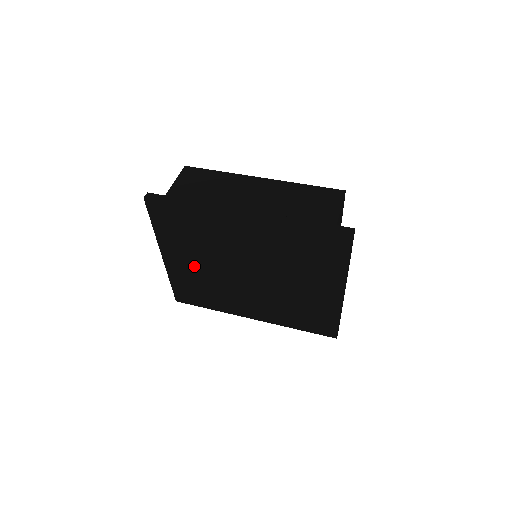
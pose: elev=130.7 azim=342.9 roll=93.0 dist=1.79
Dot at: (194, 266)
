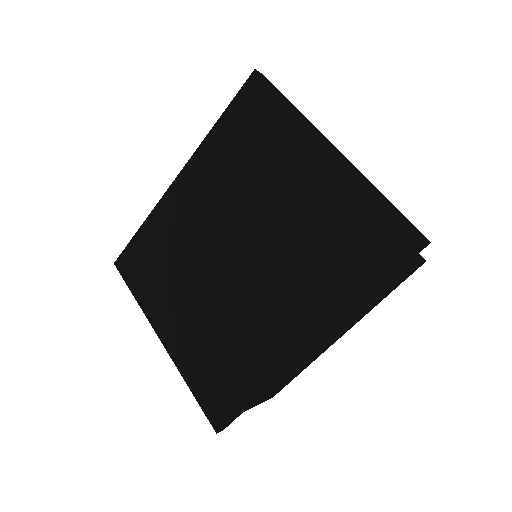
Dot at: (190, 317)
